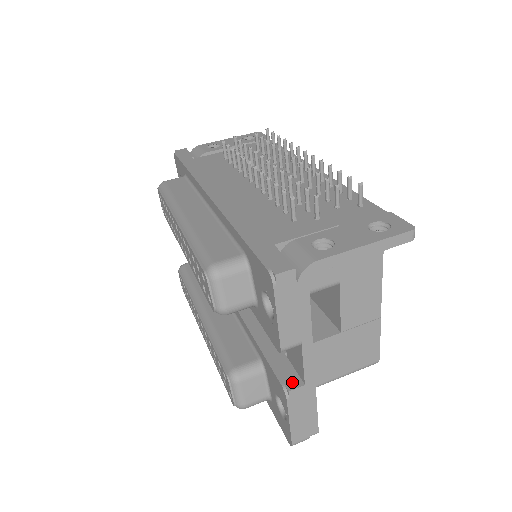
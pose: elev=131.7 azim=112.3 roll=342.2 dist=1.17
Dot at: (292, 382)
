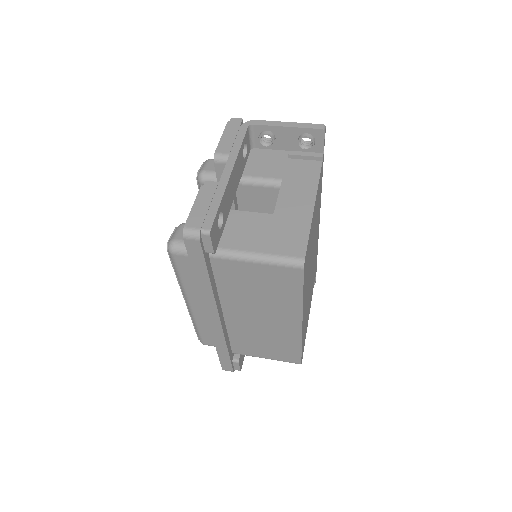
Dot at: occluded
